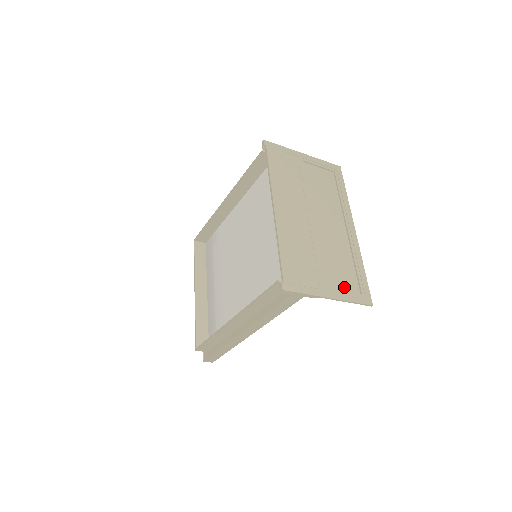
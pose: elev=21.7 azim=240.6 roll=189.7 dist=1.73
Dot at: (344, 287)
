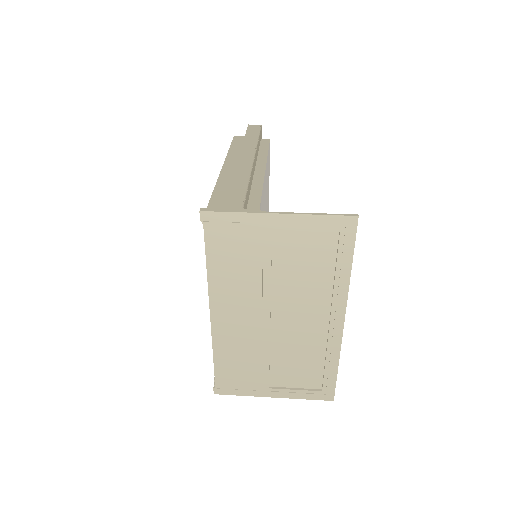
Dot at: (299, 384)
